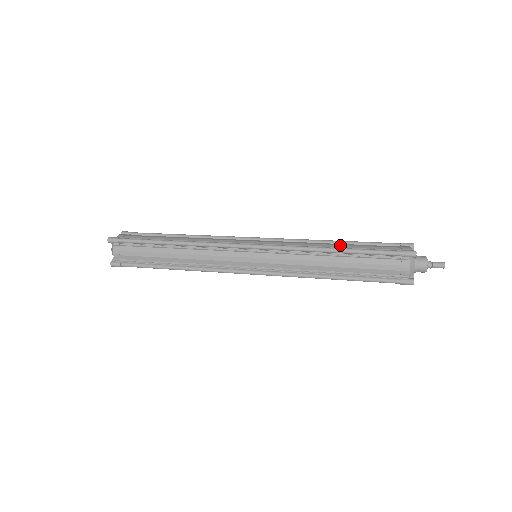
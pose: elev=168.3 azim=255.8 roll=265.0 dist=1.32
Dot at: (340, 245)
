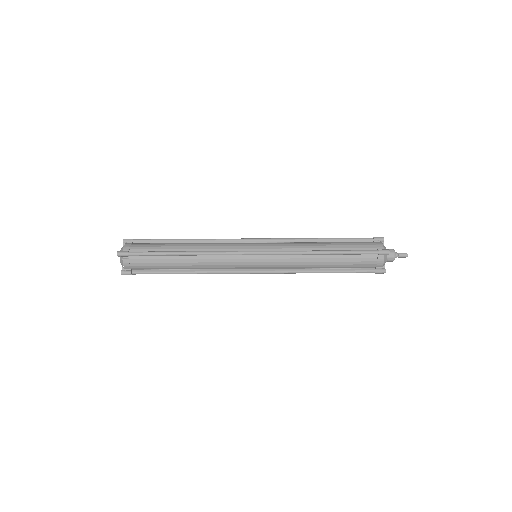
Dot at: (328, 265)
